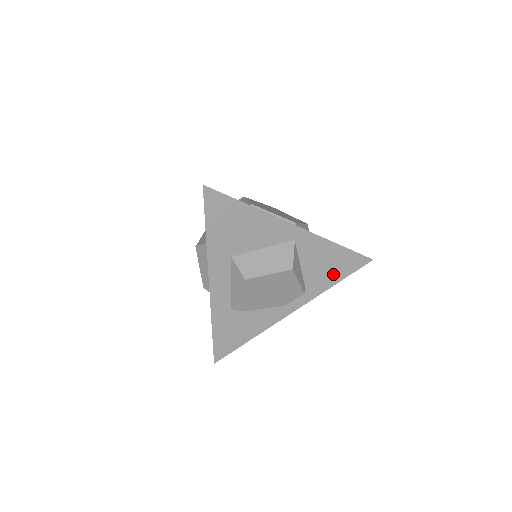
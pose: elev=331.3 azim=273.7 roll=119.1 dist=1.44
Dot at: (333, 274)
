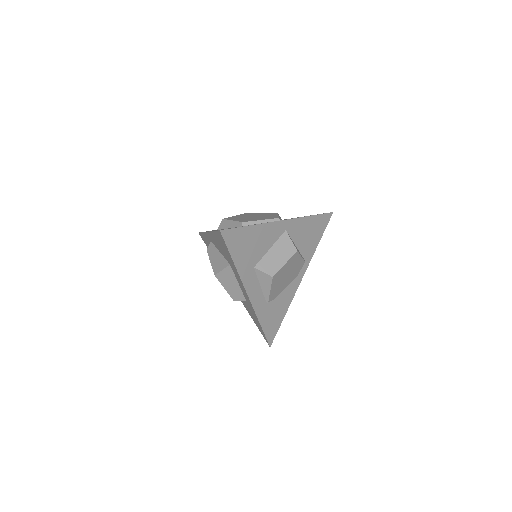
Dot at: (315, 237)
